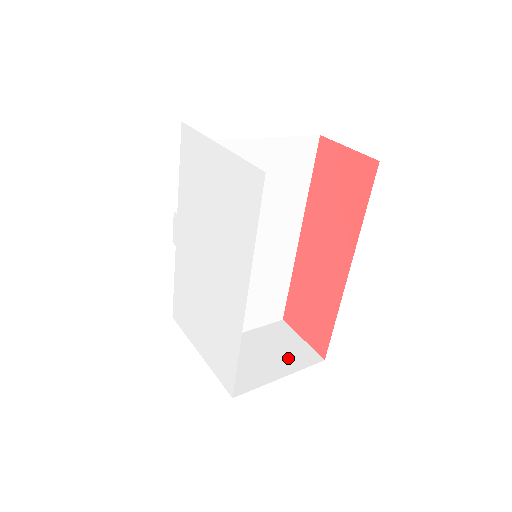
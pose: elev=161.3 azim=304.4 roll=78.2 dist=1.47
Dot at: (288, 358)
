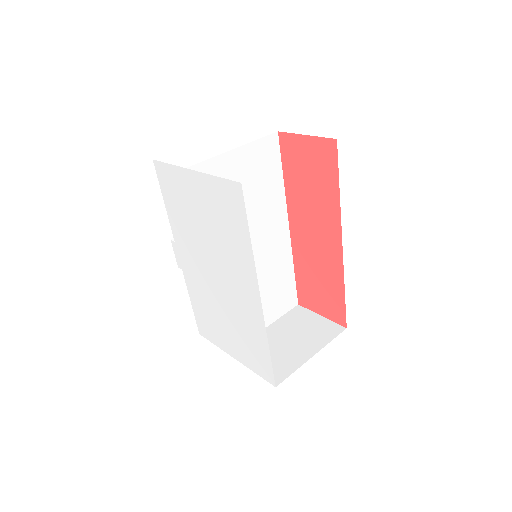
Dot at: (313, 337)
